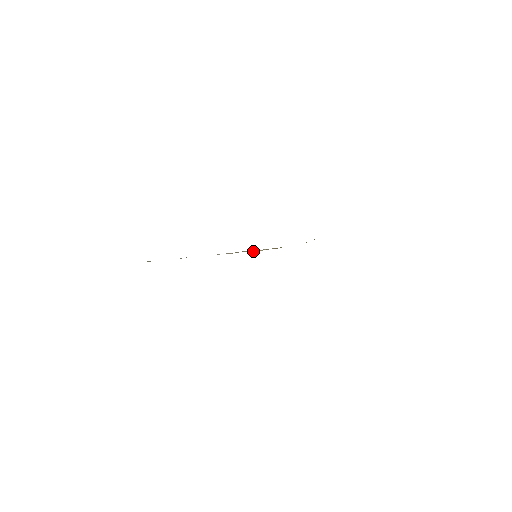
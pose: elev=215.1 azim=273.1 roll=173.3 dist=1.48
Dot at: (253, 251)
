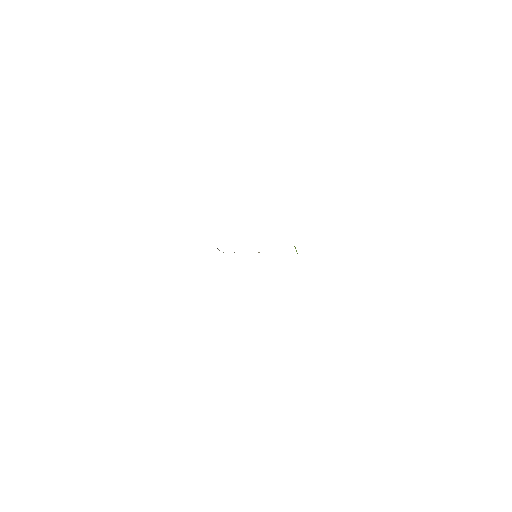
Dot at: (259, 252)
